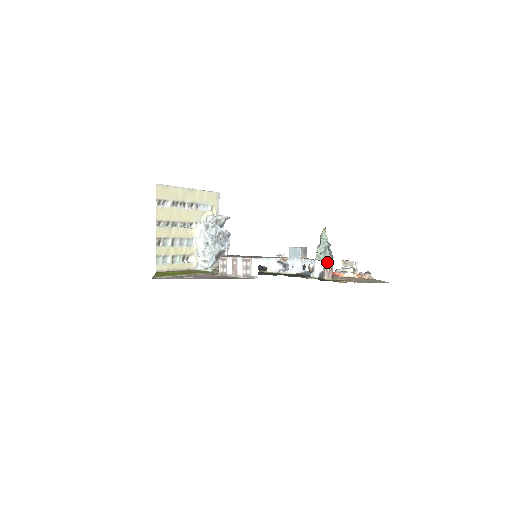
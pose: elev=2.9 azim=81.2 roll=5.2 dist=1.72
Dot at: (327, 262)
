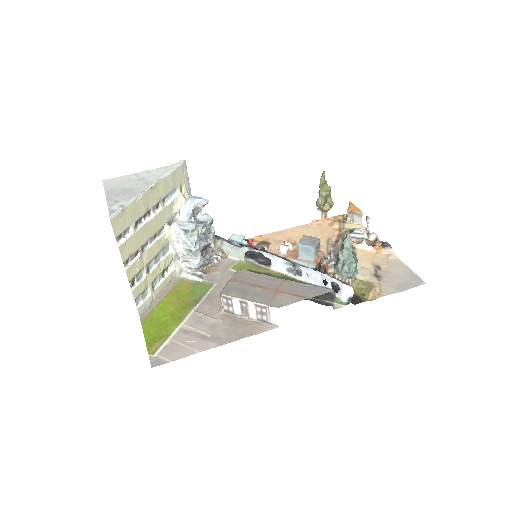
Dot at: (352, 271)
